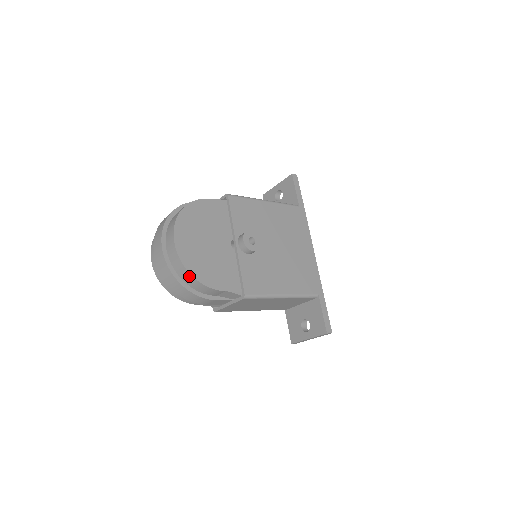
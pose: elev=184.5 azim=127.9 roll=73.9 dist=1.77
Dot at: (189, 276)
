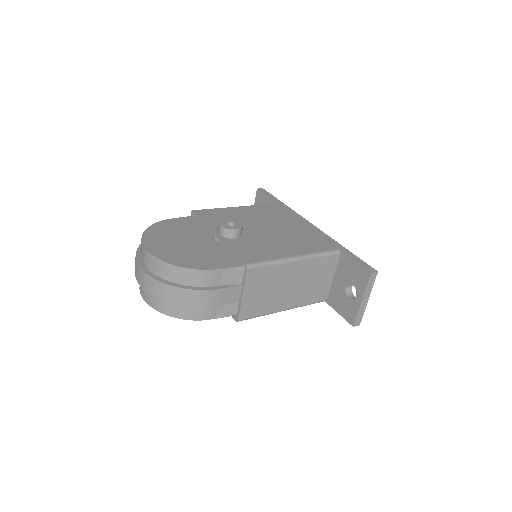
Dot at: (174, 269)
